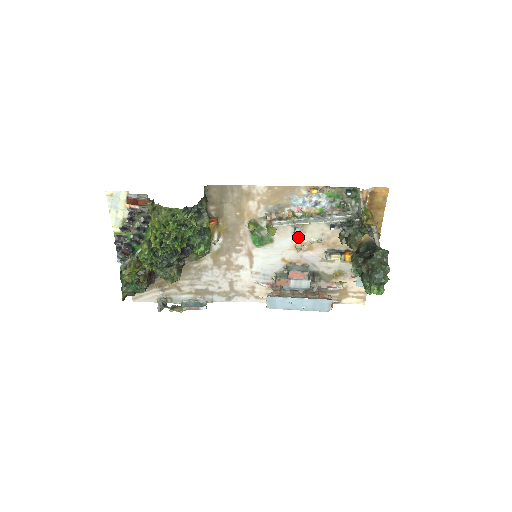
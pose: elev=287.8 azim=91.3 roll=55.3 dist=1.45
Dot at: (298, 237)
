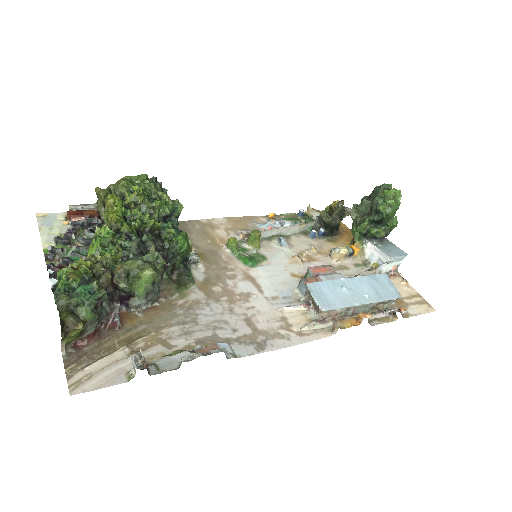
Dot at: (289, 251)
